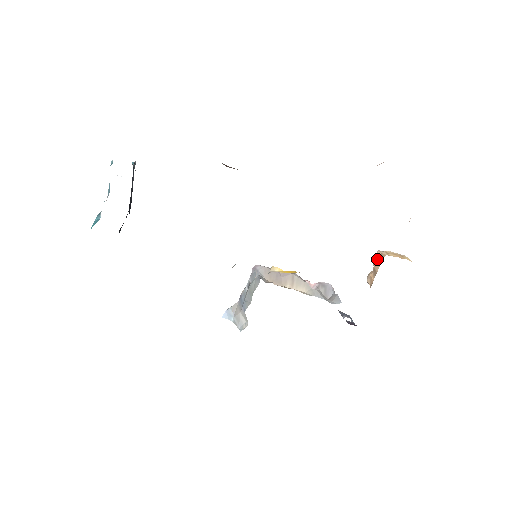
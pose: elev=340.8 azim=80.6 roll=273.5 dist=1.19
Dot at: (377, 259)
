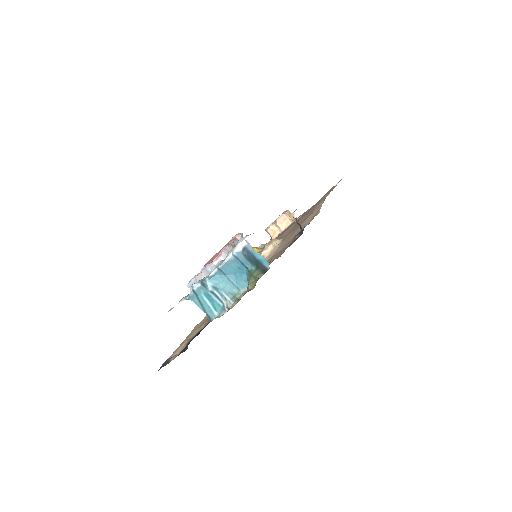
Dot at: (283, 220)
